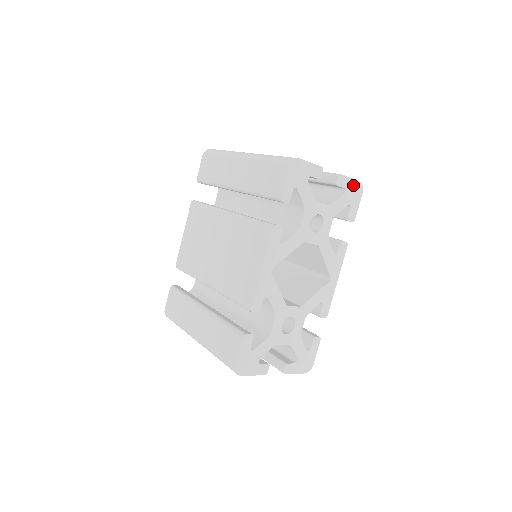
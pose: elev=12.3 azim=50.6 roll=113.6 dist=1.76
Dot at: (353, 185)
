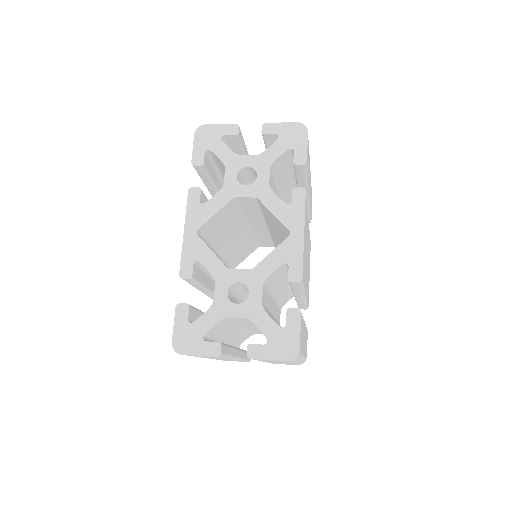
Dot at: (289, 128)
